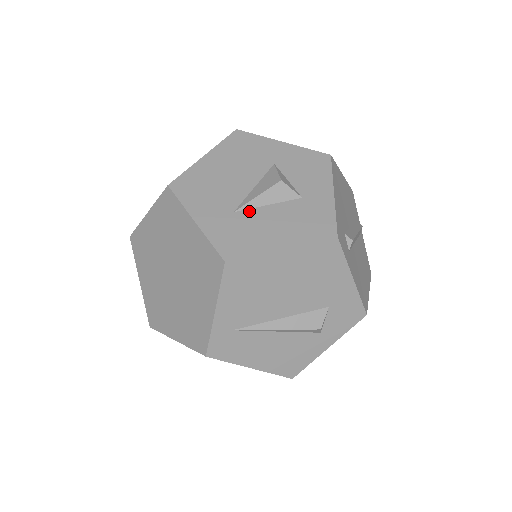
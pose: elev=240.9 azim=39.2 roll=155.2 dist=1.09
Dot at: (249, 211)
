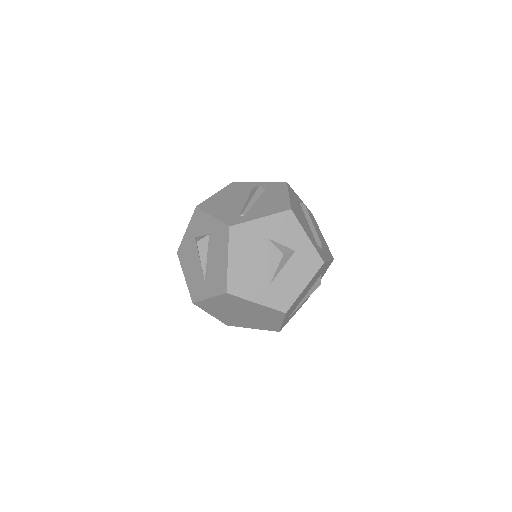
Dot at: (277, 278)
